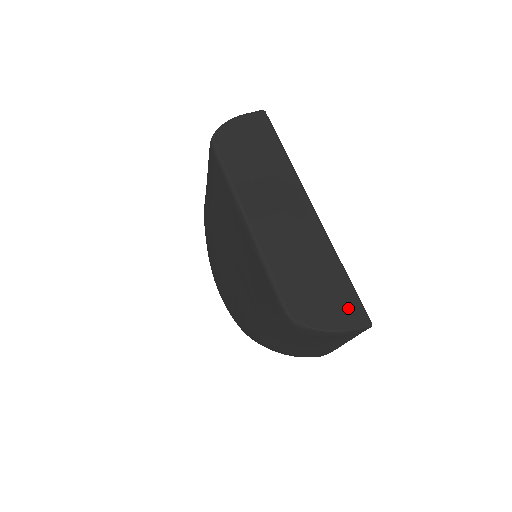
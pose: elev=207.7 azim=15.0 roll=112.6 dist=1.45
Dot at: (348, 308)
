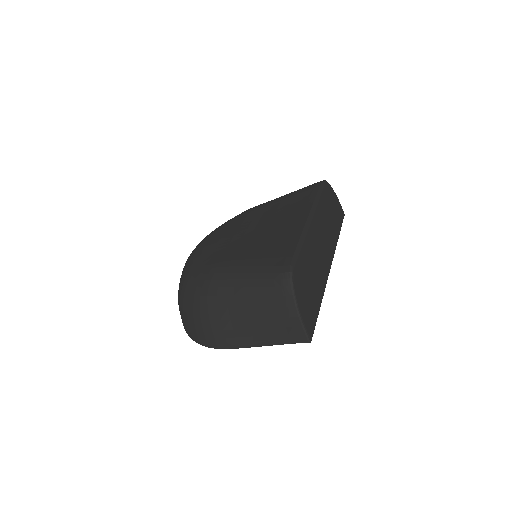
Dot at: (310, 317)
